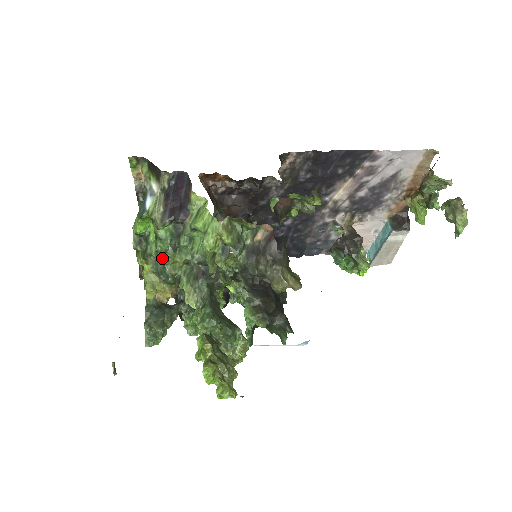
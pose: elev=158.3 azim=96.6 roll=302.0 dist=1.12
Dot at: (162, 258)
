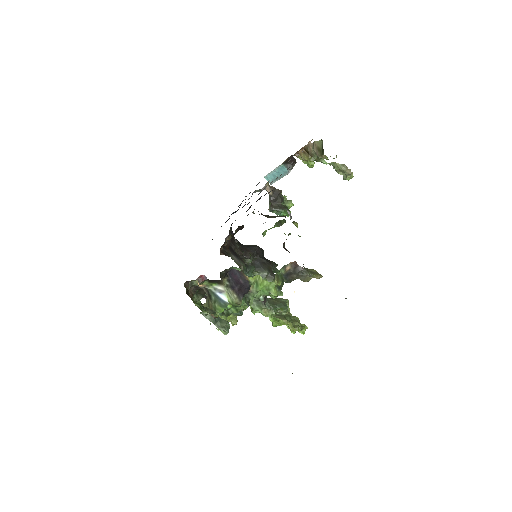
Dot at: occluded
